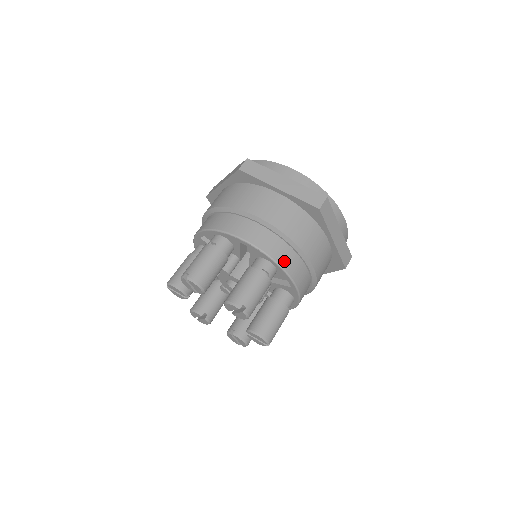
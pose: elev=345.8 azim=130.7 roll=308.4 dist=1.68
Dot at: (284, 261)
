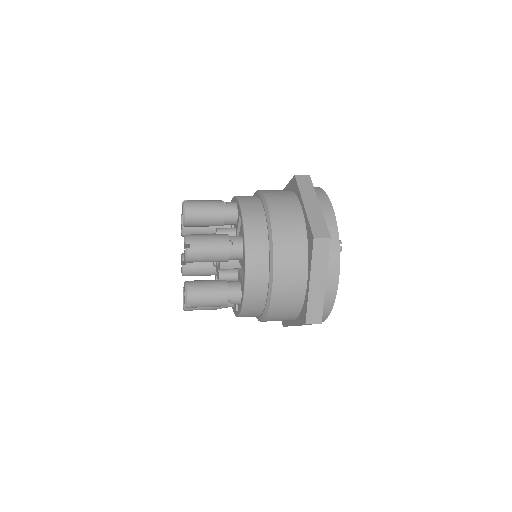
Dot at: (252, 251)
